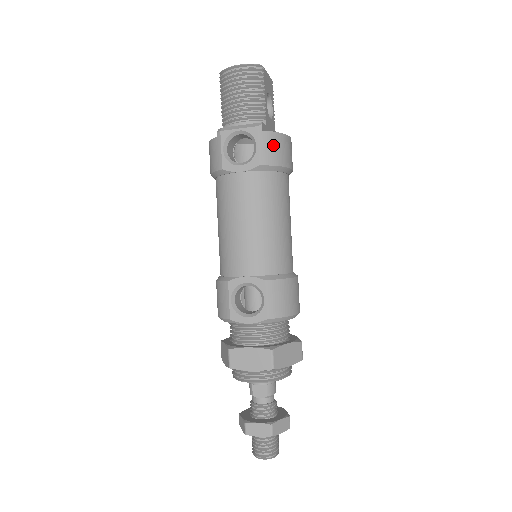
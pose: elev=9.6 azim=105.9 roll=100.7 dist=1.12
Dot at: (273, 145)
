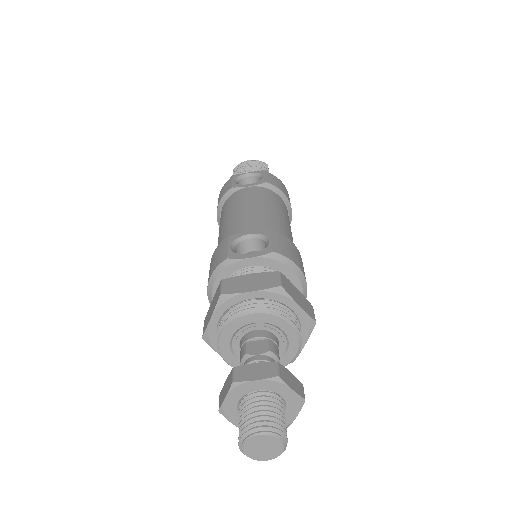
Dot at: (277, 181)
